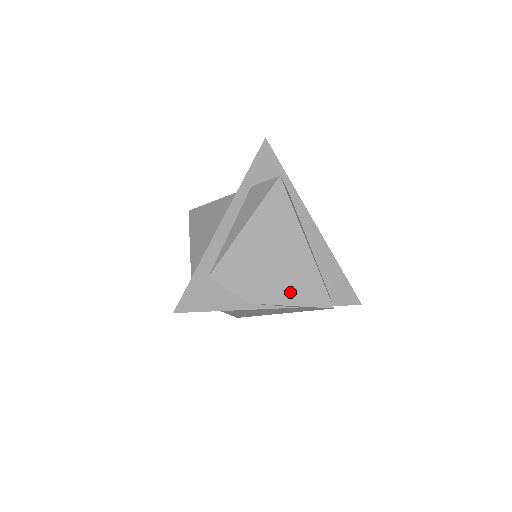
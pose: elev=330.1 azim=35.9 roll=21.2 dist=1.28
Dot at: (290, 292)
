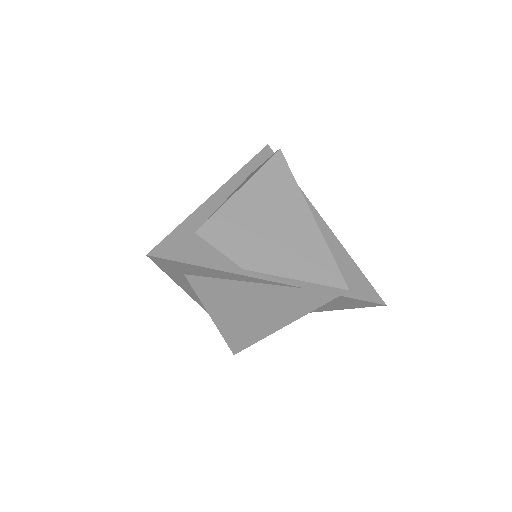
Dot at: (293, 263)
